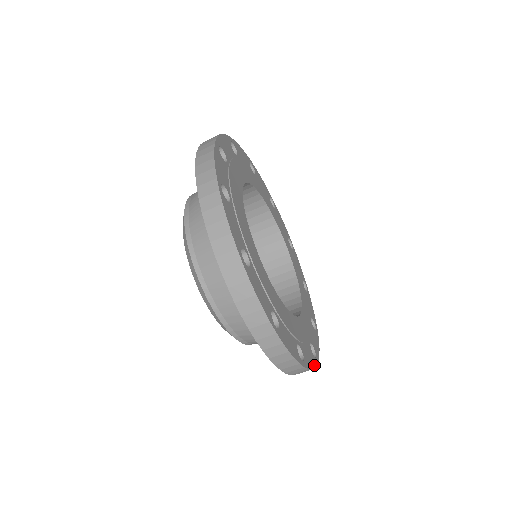
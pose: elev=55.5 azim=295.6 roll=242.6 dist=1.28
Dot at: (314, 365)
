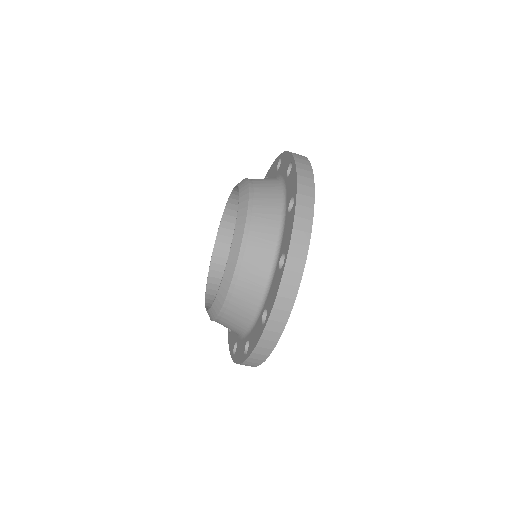
Dot at: occluded
